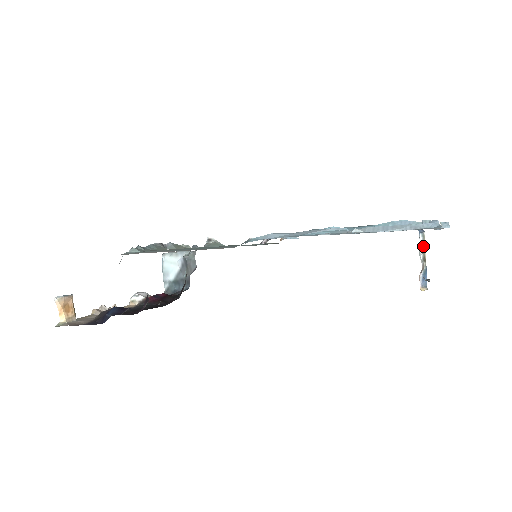
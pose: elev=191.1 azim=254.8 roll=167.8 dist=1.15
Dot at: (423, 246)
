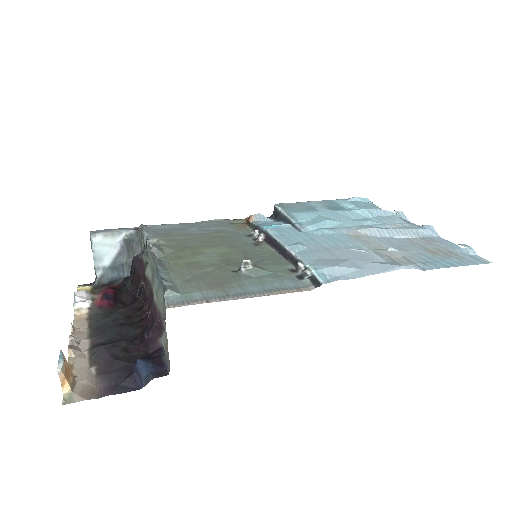
Dot at: occluded
